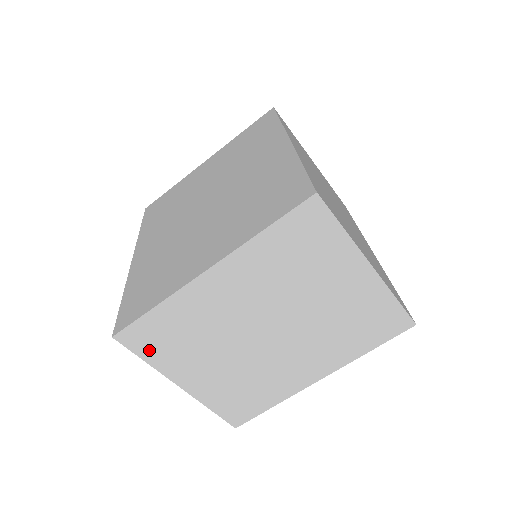
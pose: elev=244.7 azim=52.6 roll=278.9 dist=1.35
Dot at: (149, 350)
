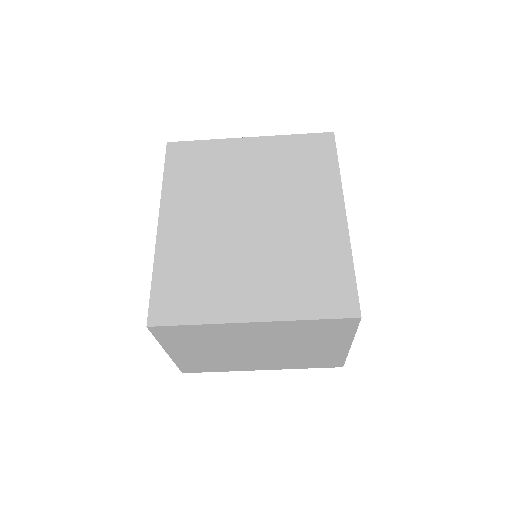
Dot at: (167, 337)
